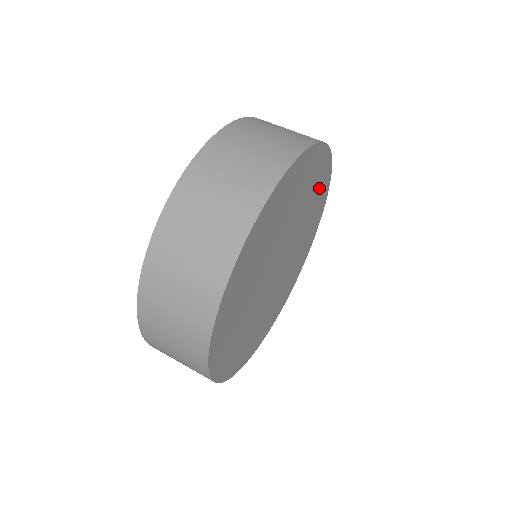
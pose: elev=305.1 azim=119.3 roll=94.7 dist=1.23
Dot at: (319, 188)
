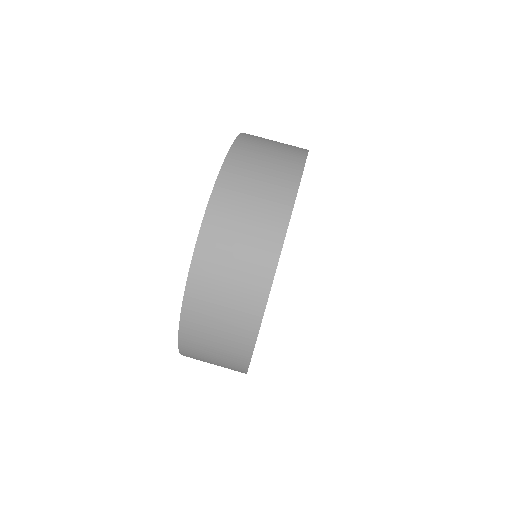
Dot at: occluded
